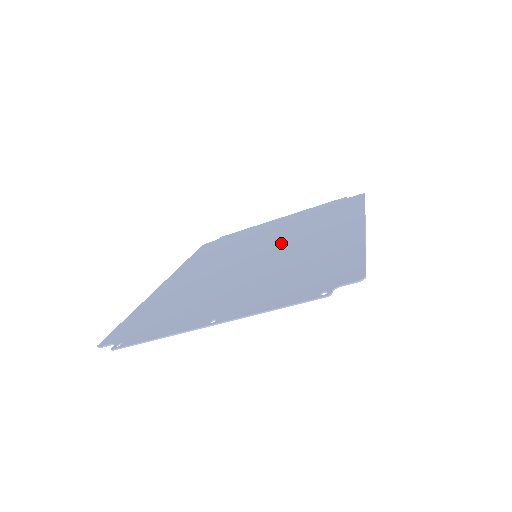
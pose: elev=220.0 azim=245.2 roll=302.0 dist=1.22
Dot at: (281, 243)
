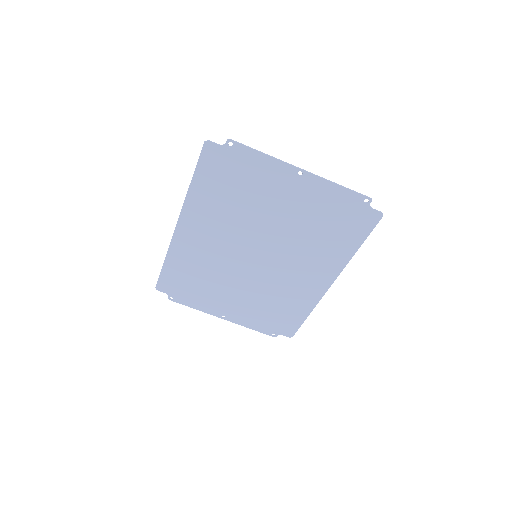
Dot at: (269, 270)
